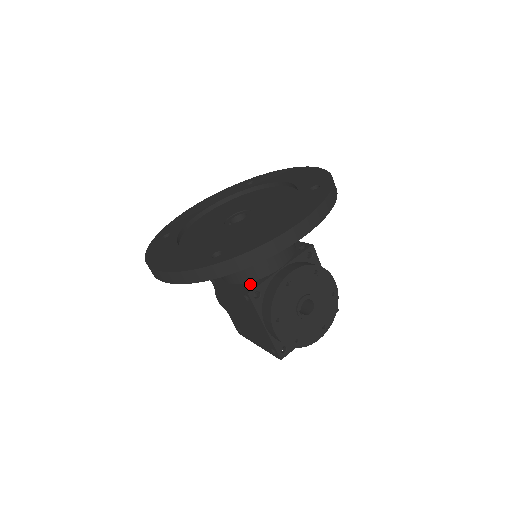
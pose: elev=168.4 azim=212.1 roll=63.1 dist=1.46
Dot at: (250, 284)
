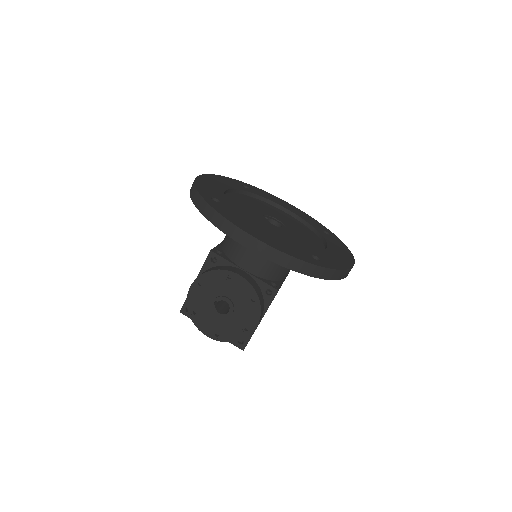
Dot at: (222, 252)
